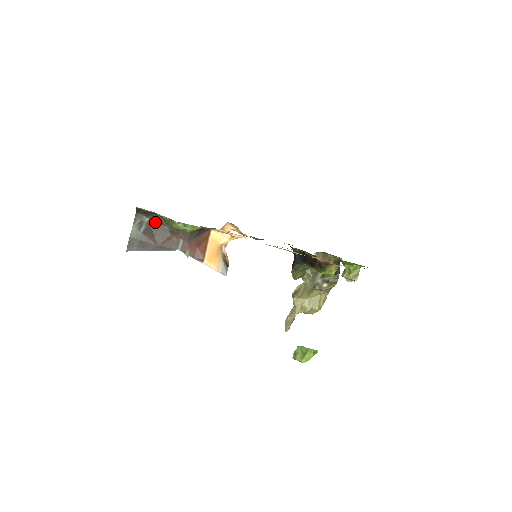
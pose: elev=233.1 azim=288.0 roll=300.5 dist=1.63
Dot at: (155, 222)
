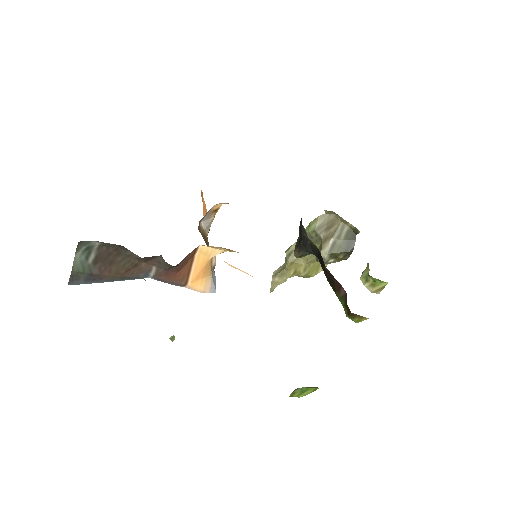
Dot at: (111, 246)
